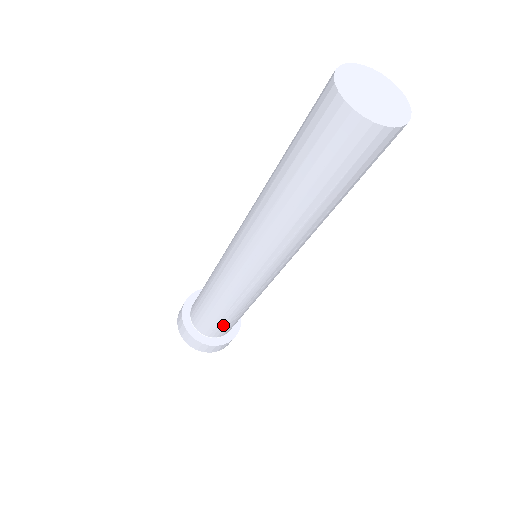
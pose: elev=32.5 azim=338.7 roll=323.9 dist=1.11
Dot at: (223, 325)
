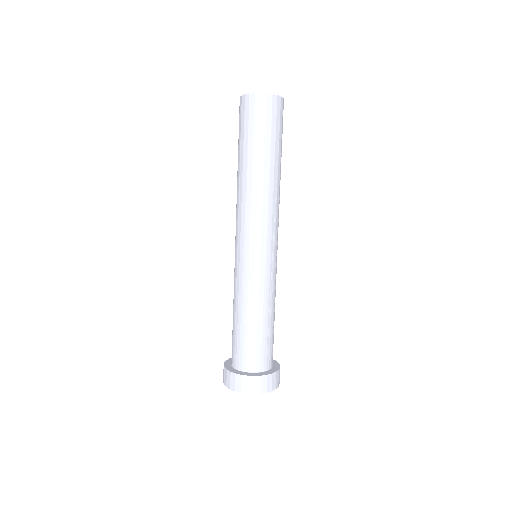
Dot at: (262, 343)
